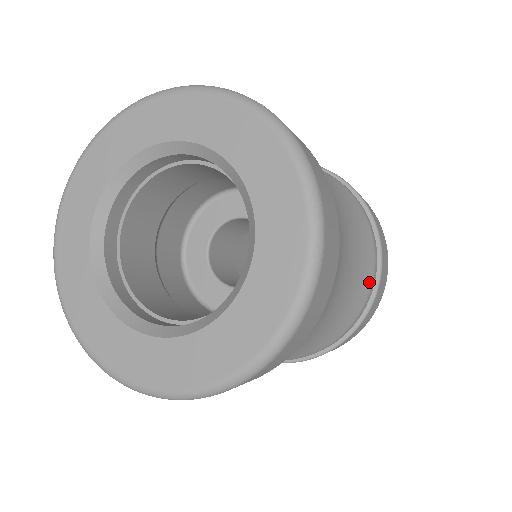
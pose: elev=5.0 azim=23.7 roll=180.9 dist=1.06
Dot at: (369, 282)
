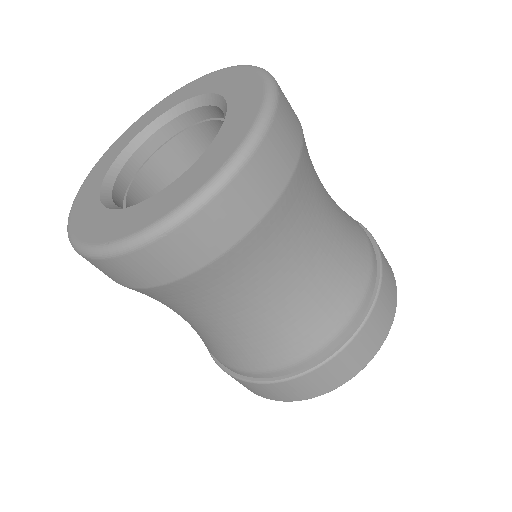
Dot at: (347, 313)
